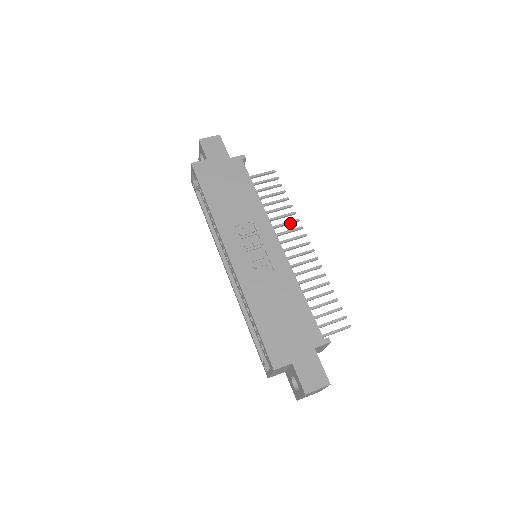
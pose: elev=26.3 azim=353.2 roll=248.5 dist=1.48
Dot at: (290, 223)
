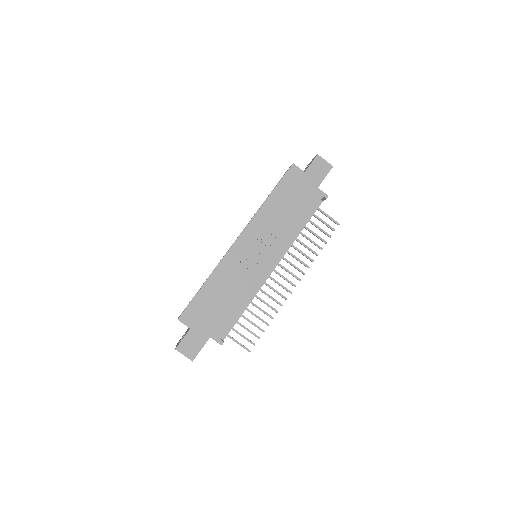
Dot at: (302, 263)
